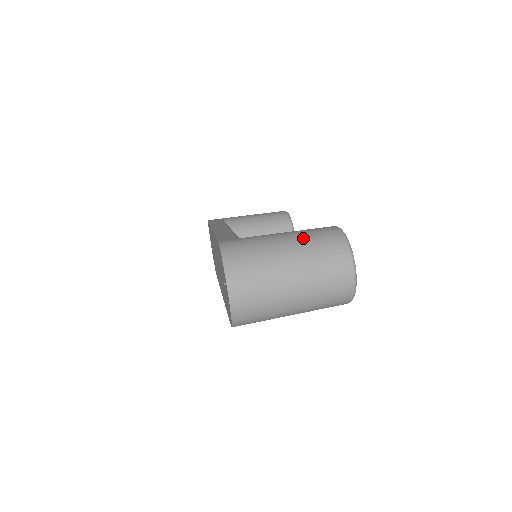
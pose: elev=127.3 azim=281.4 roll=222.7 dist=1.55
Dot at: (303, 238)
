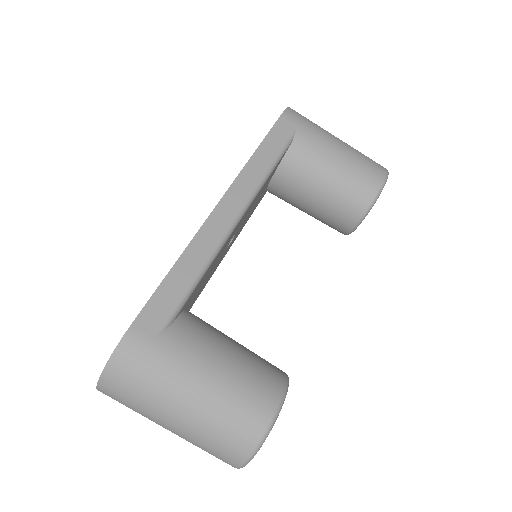
Dot at: (213, 410)
